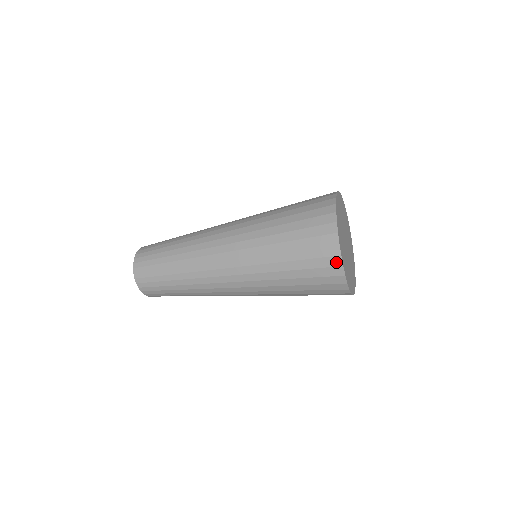
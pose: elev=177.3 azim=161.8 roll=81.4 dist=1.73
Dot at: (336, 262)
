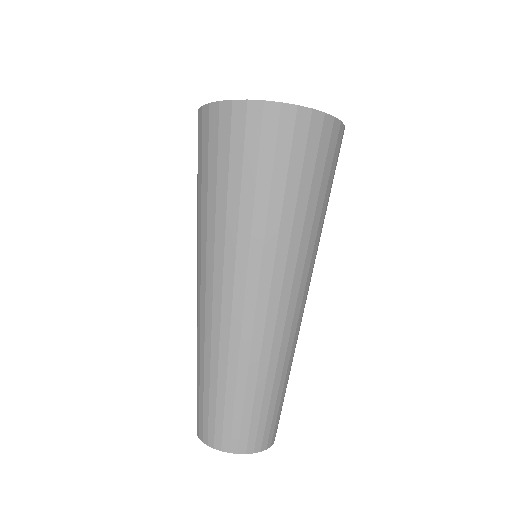
Dot at: (206, 113)
